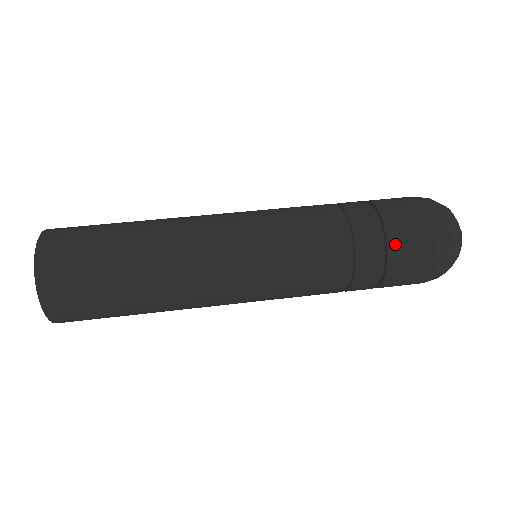
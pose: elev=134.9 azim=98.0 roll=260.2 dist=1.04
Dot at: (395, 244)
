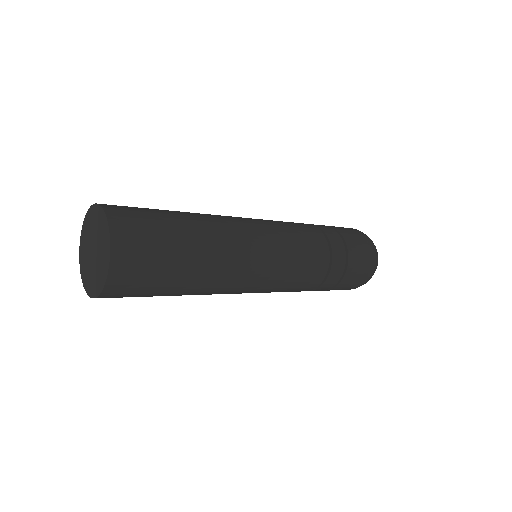
Dot at: (348, 240)
